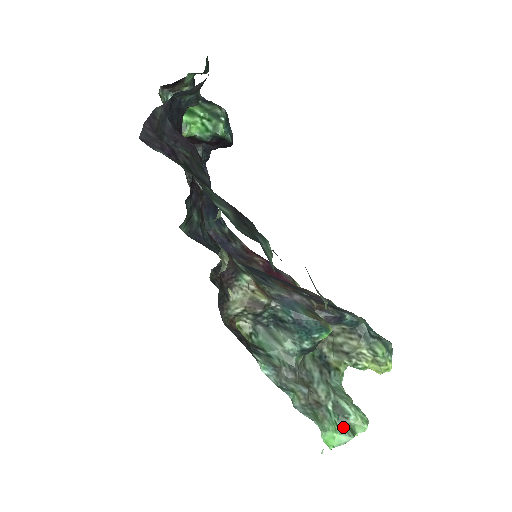
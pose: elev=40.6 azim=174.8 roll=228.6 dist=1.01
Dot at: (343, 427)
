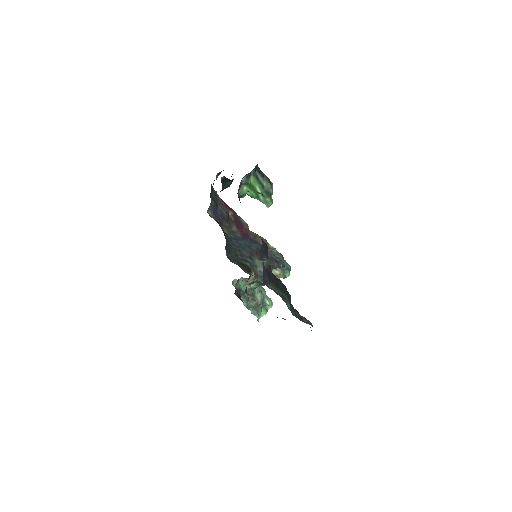
Dot at: (264, 310)
